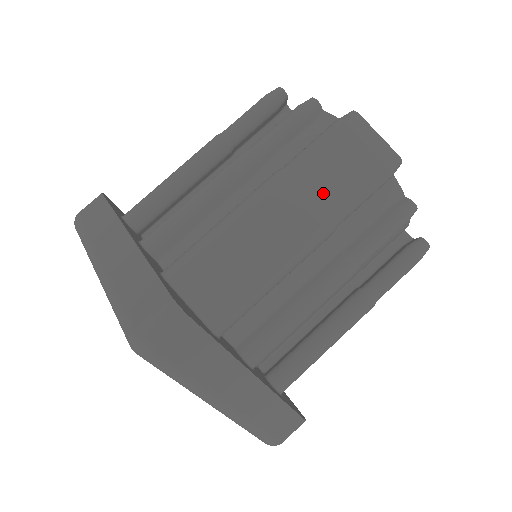
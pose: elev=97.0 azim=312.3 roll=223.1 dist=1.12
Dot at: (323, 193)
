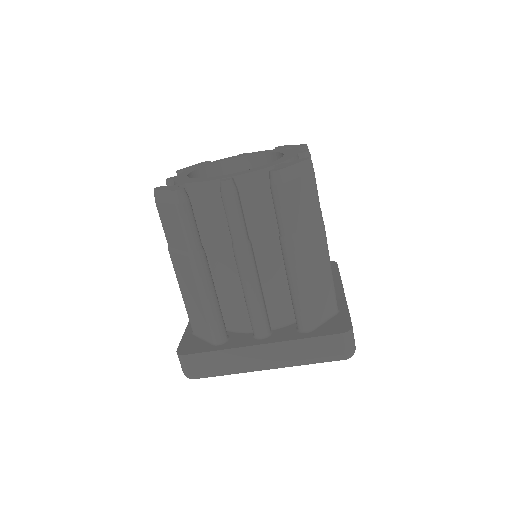
Dot at: (179, 244)
